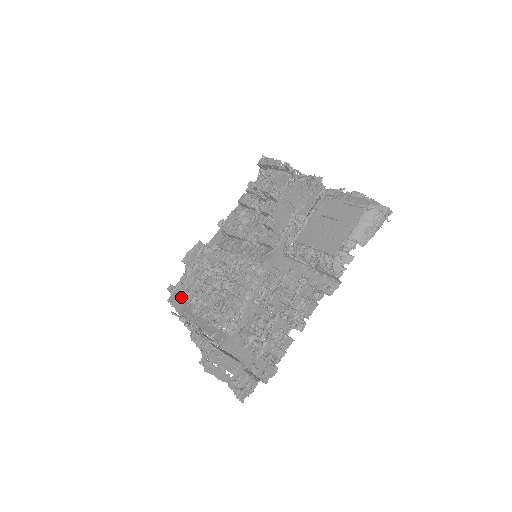
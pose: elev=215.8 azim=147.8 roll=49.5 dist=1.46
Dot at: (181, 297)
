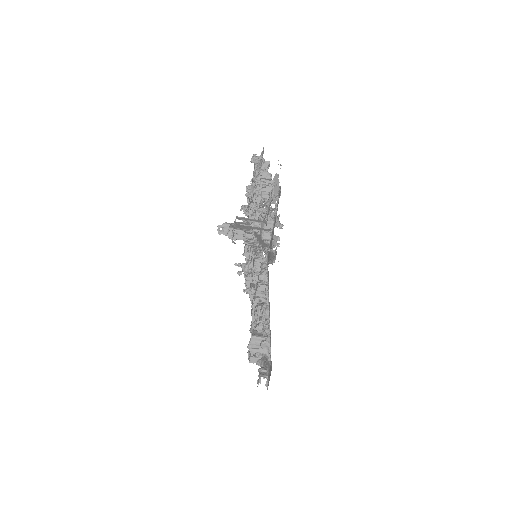
Dot at: (250, 341)
